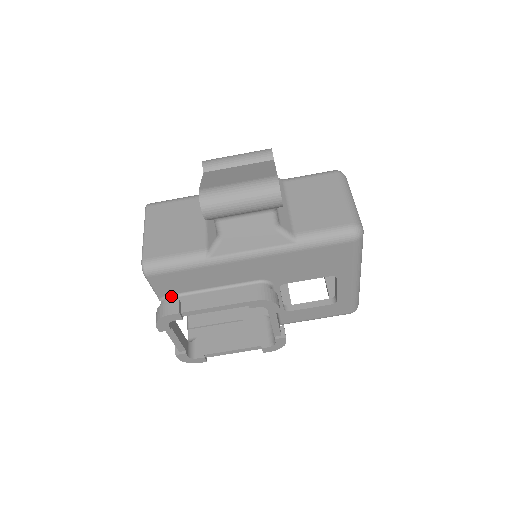
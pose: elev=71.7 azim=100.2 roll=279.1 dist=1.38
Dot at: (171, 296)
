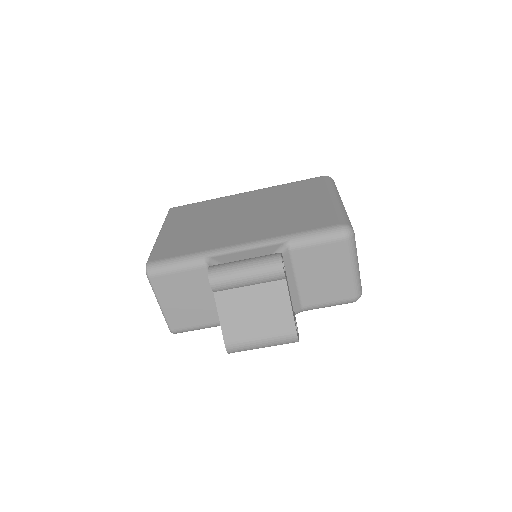
Dot at: occluded
